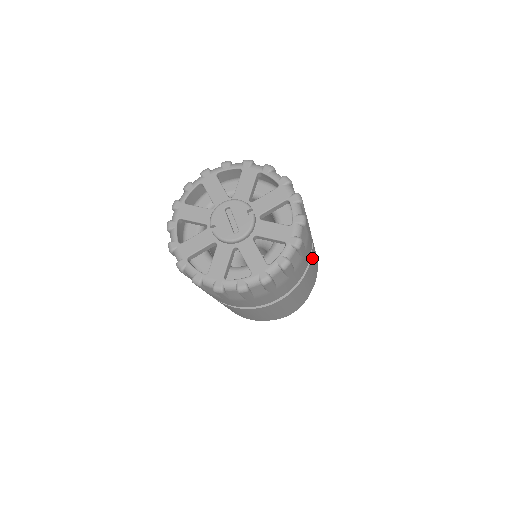
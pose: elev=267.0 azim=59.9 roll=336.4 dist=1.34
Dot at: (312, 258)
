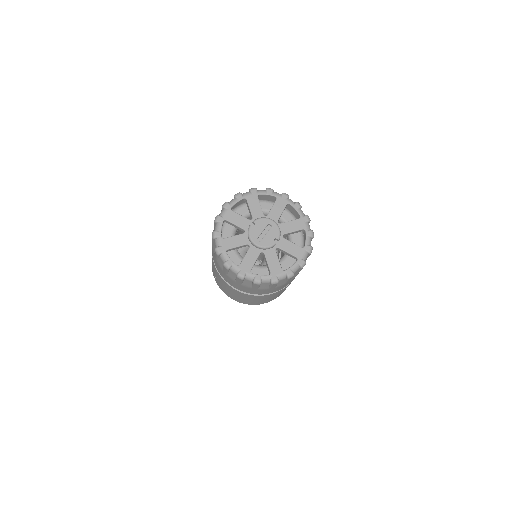
Dot at: (276, 293)
